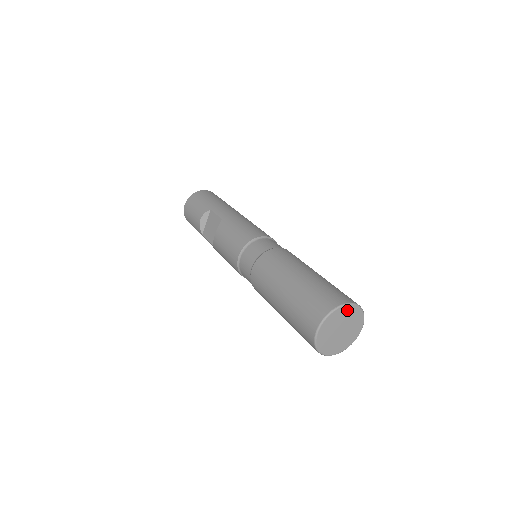
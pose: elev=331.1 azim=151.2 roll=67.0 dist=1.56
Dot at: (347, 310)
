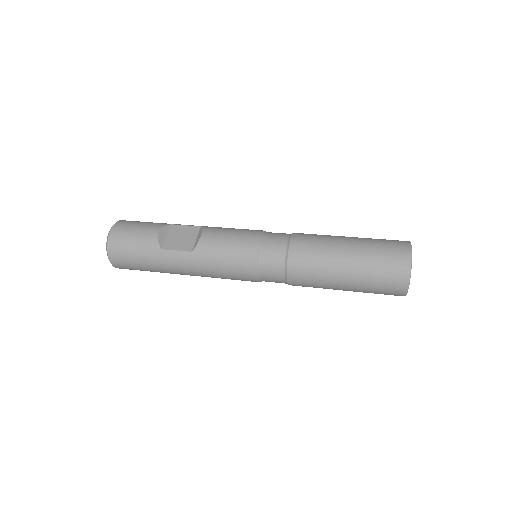
Dot at: occluded
